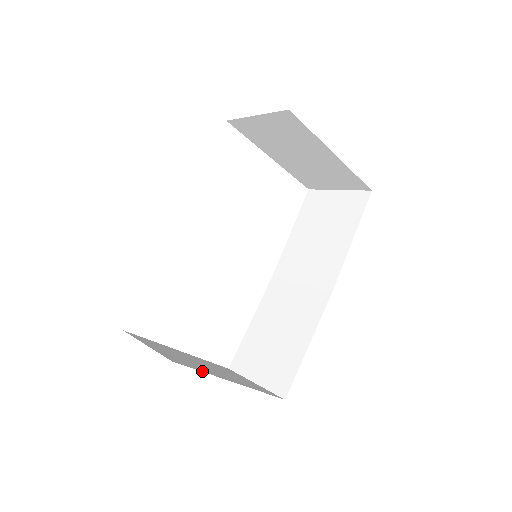
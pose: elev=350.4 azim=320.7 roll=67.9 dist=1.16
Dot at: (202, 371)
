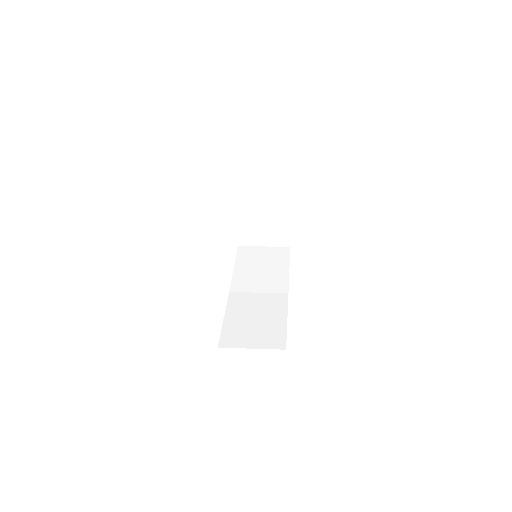
Dot at: occluded
